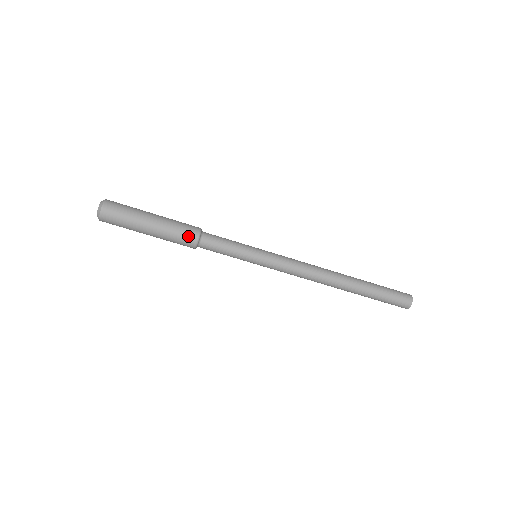
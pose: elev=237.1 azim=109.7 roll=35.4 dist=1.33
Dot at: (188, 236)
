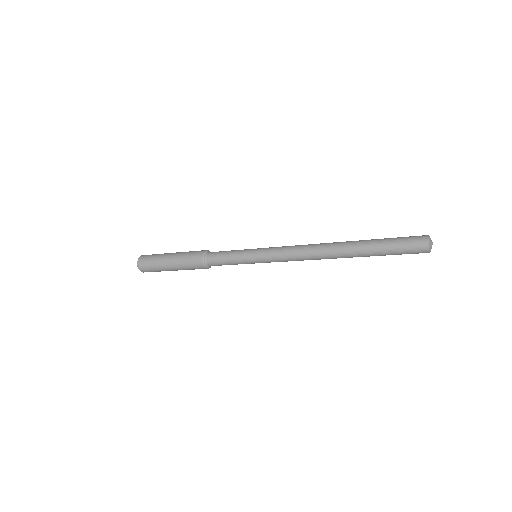
Dot at: occluded
